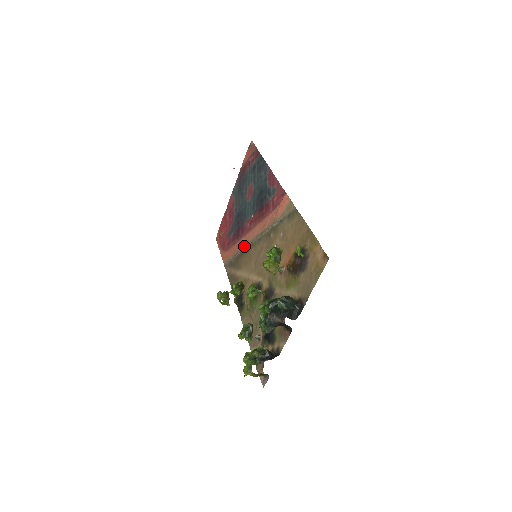
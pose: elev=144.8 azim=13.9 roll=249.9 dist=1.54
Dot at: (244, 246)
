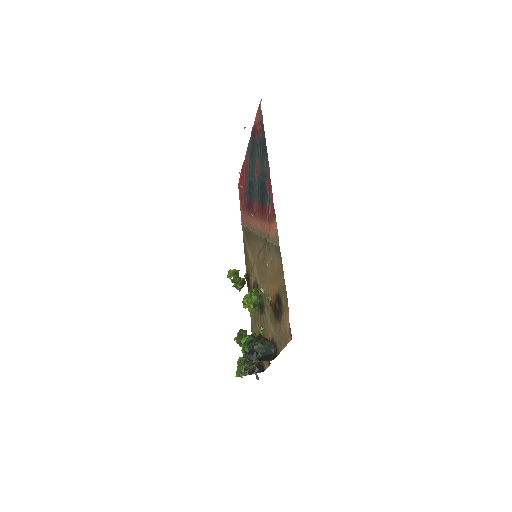
Dot at: (252, 228)
